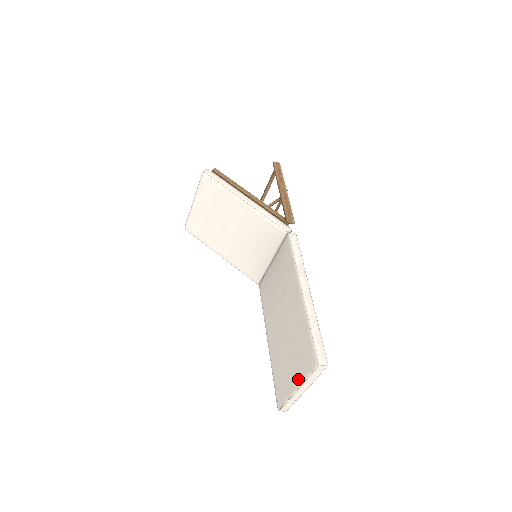
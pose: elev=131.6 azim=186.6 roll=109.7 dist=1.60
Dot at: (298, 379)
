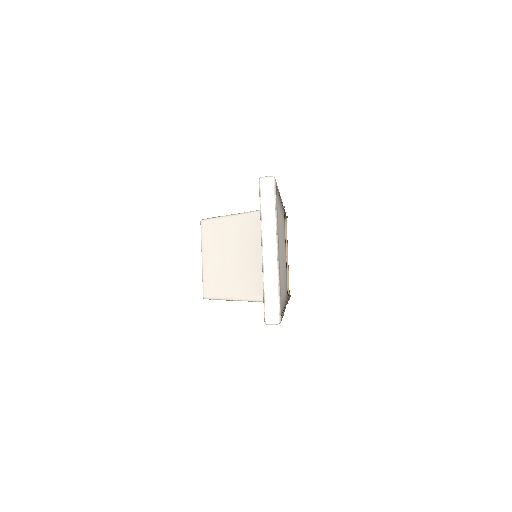
Dot at: (261, 238)
